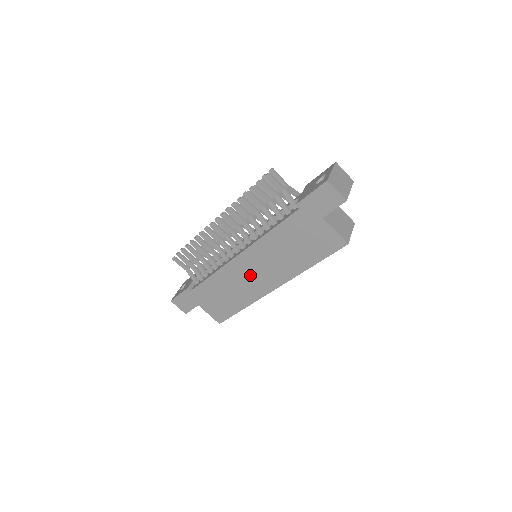
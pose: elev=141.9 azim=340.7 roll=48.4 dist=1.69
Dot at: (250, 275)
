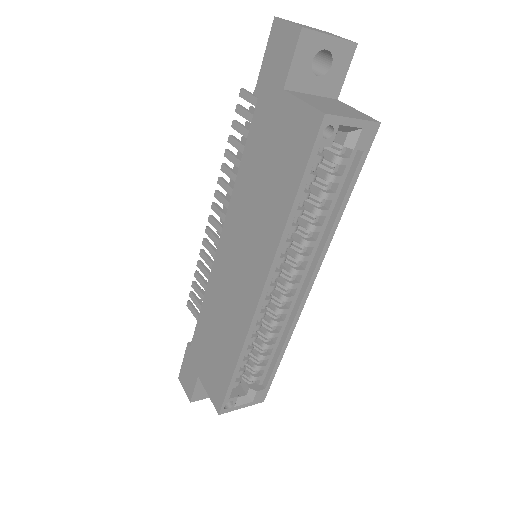
Dot at: (233, 278)
